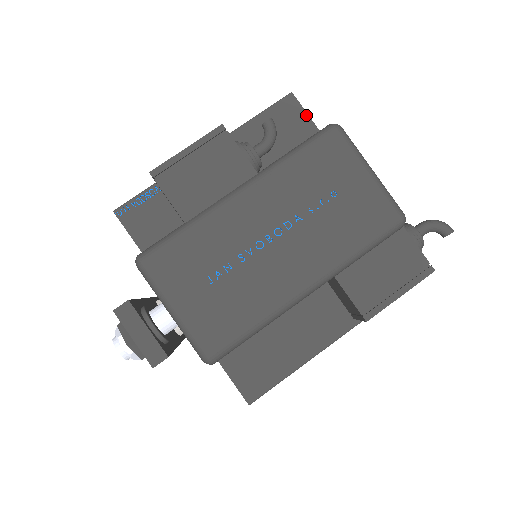
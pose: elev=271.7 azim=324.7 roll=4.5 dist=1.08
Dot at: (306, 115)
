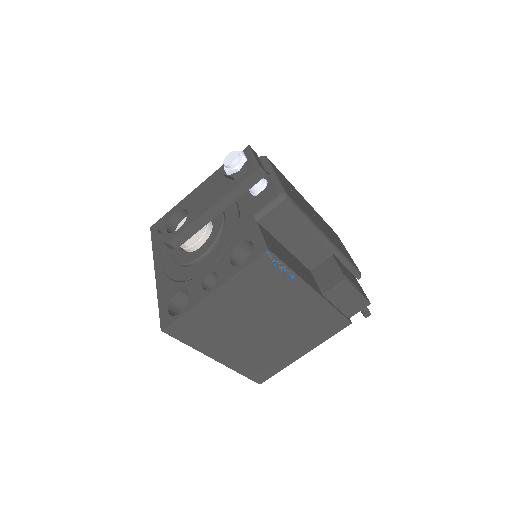
Dot at: occluded
